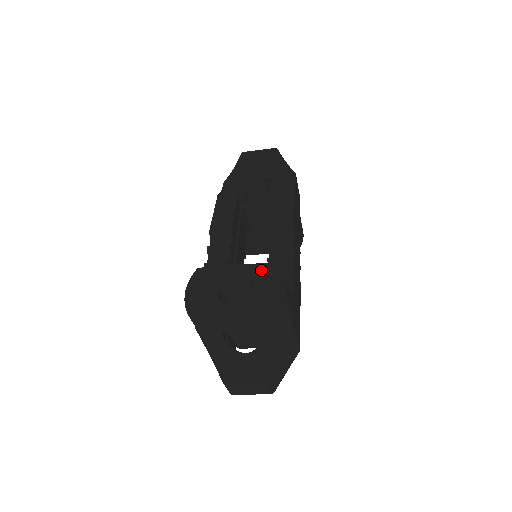
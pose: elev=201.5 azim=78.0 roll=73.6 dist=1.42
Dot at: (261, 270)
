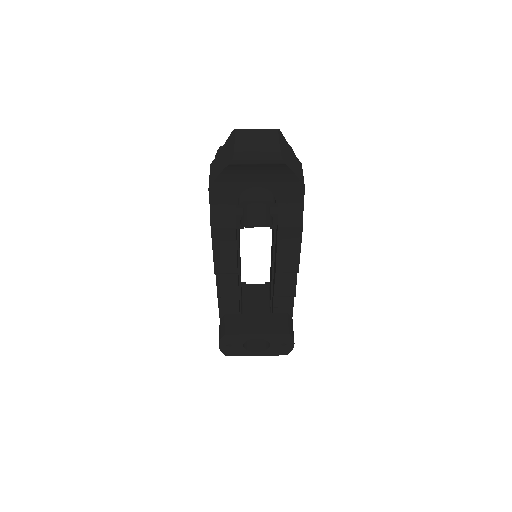
Dot at: (276, 338)
